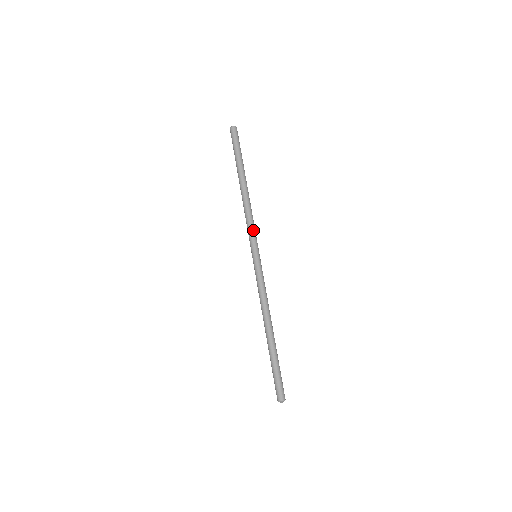
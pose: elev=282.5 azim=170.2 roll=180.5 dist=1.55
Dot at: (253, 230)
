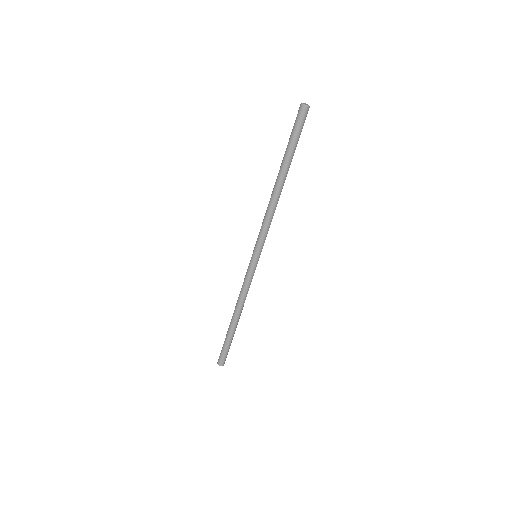
Dot at: occluded
